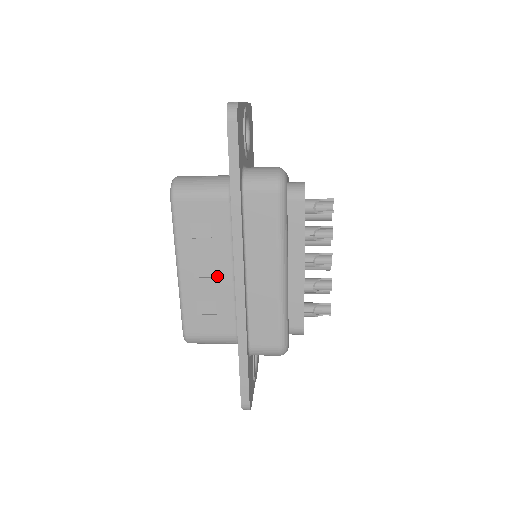
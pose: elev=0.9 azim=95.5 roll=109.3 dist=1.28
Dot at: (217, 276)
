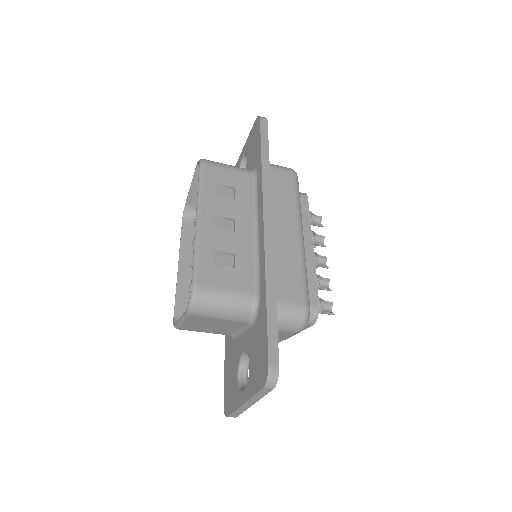
Dot at: (238, 231)
